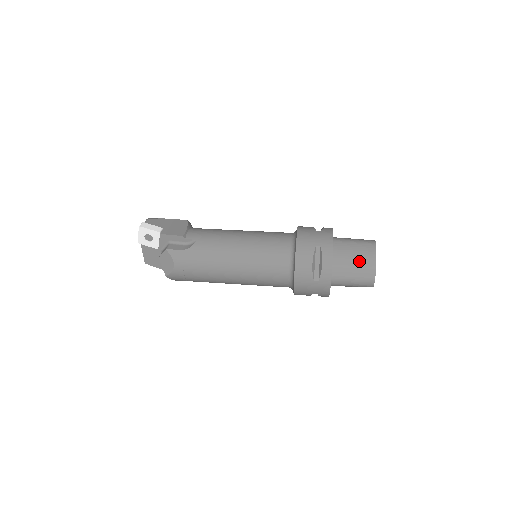
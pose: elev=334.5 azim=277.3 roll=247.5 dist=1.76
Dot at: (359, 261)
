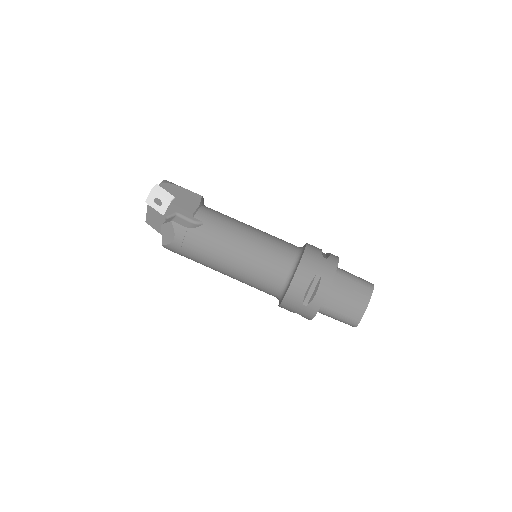
Dot at: (352, 301)
